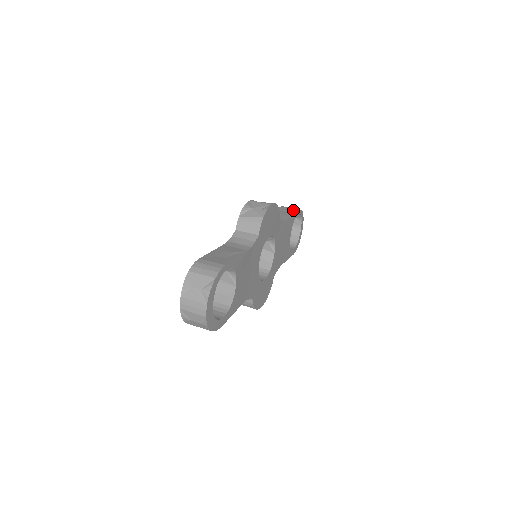
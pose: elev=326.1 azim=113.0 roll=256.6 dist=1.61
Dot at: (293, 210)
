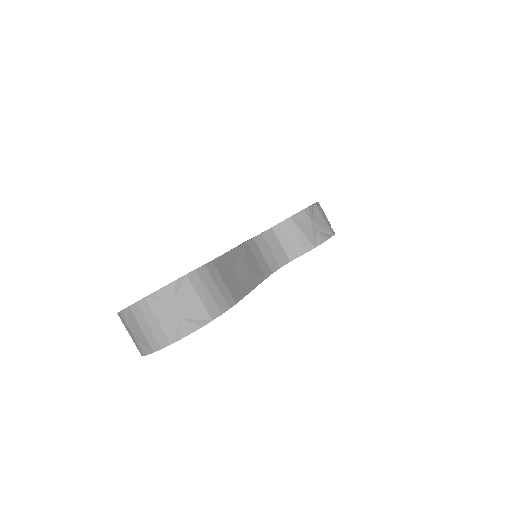
Dot at: occluded
